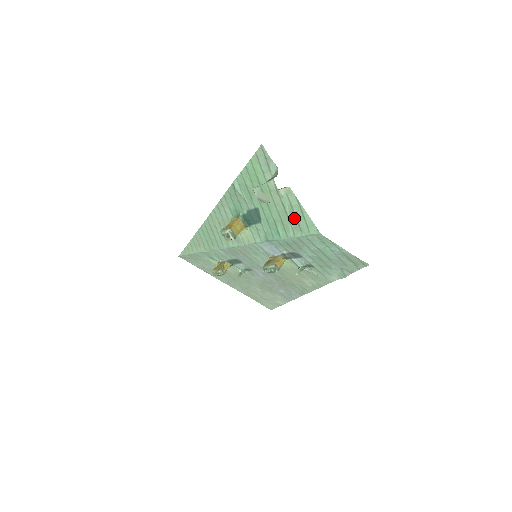
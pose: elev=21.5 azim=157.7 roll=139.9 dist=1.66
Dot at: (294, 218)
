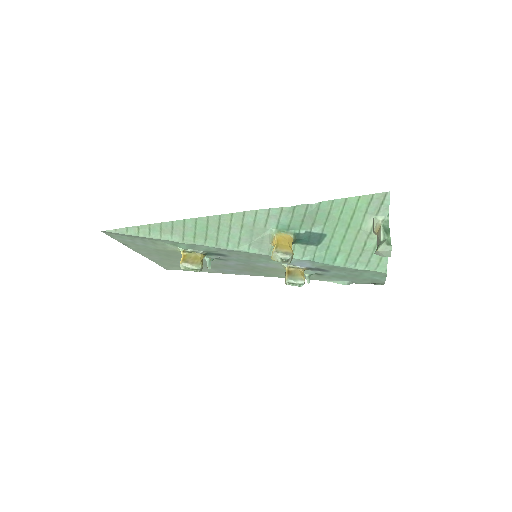
Dot at: (368, 256)
